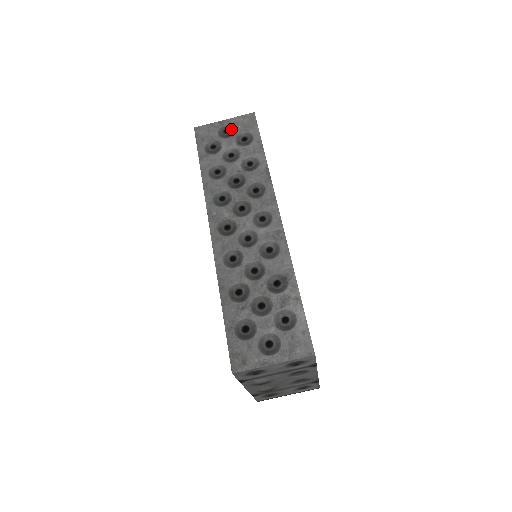
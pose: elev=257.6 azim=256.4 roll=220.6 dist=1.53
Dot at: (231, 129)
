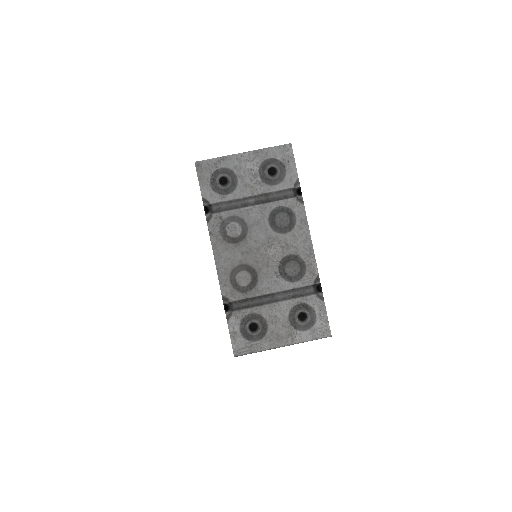
Dot at: occluded
